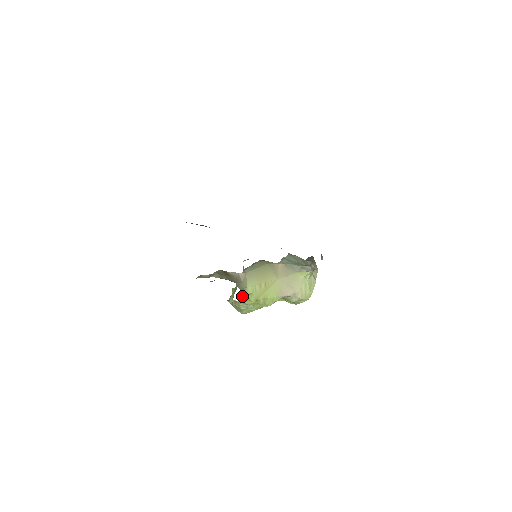
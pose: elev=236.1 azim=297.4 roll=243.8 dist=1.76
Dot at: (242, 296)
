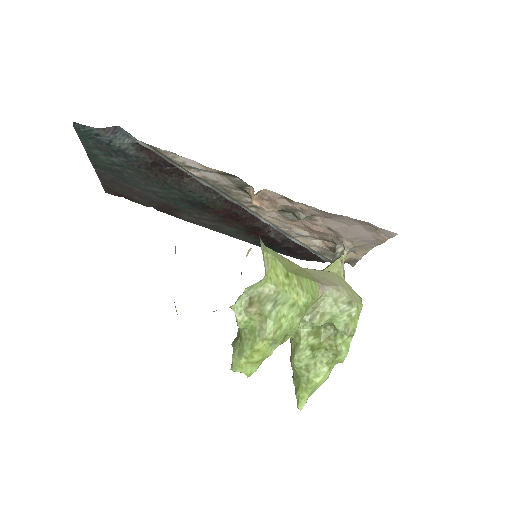
Dot at: occluded
